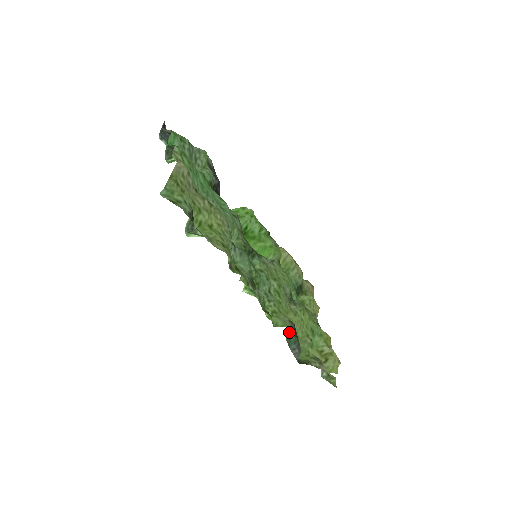
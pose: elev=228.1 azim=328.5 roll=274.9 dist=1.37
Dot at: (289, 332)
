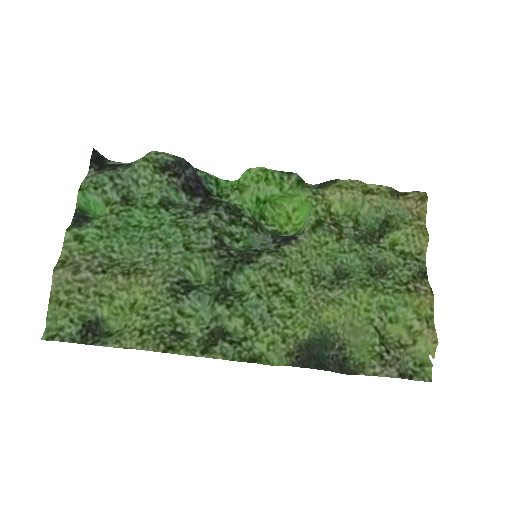
Dot at: (323, 340)
